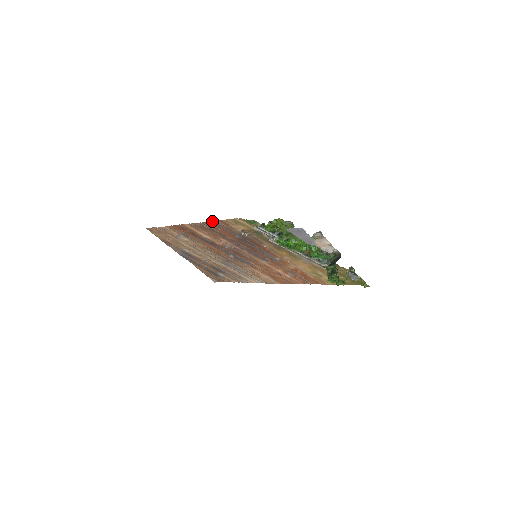
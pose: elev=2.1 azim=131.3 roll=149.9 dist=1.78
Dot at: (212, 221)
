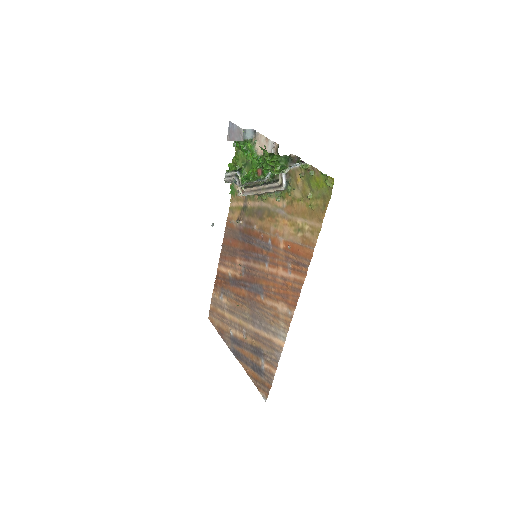
Dot at: (225, 233)
